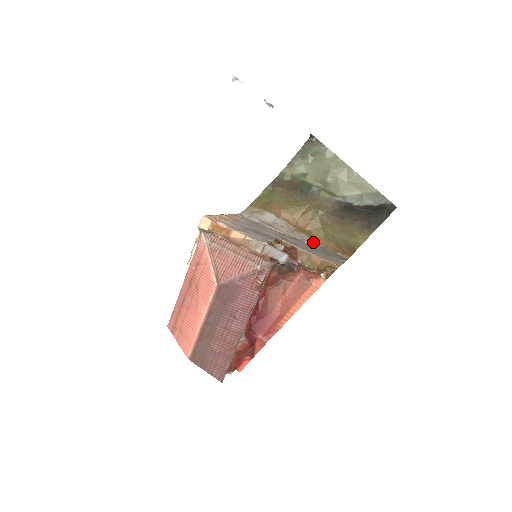
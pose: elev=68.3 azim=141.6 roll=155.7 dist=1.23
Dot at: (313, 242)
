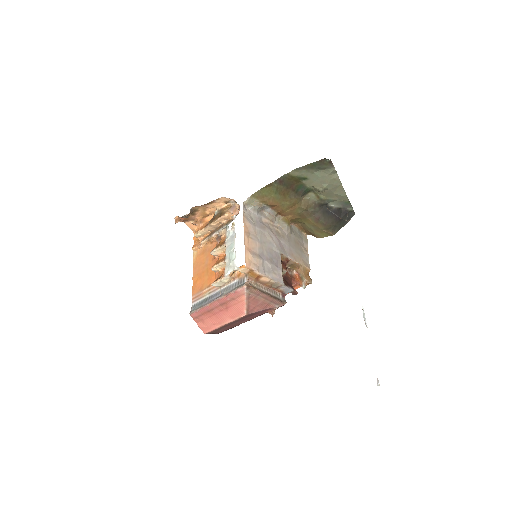
Dot at: (291, 230)
